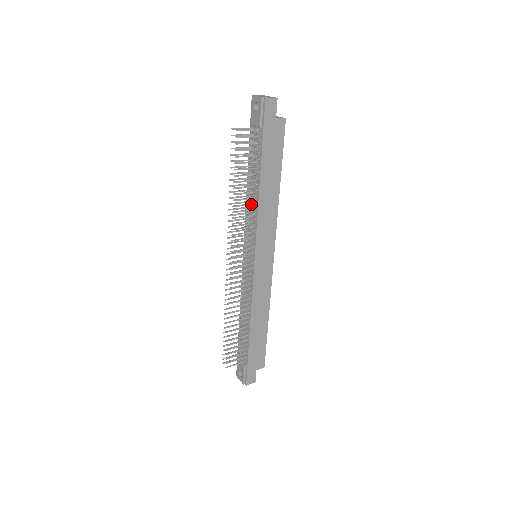
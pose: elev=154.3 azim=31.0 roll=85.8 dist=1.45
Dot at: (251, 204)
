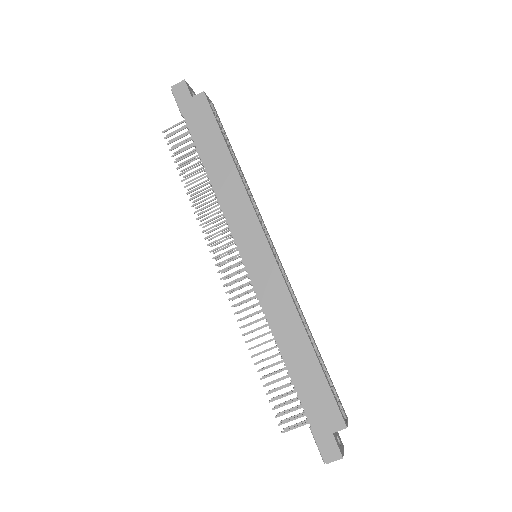
Dot at: (213, 195)
